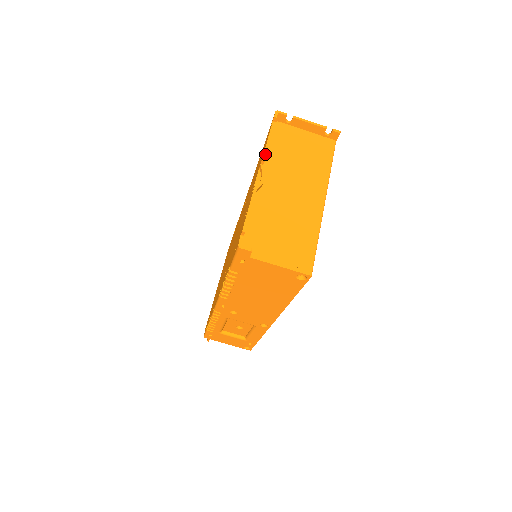
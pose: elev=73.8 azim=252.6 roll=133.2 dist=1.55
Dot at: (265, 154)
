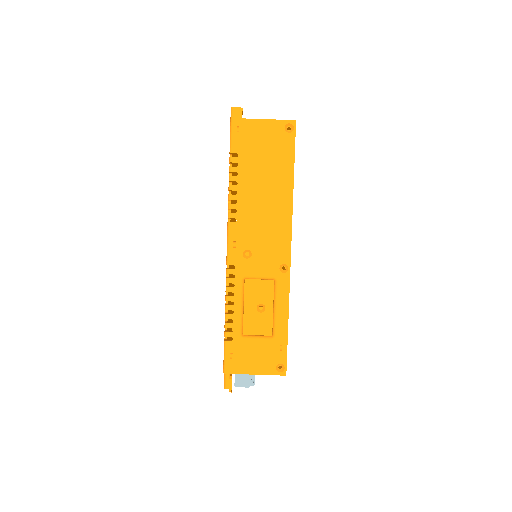
Dot at: occluded
